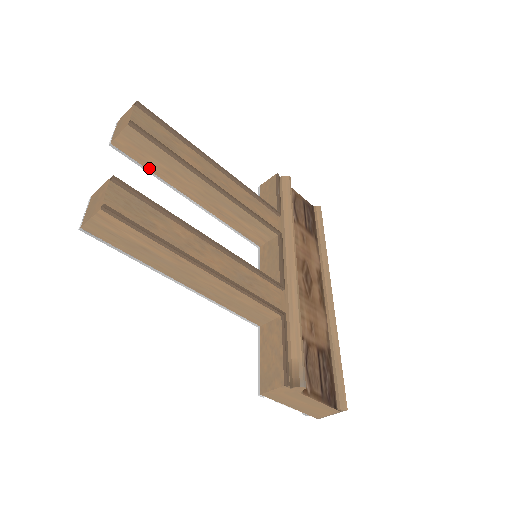
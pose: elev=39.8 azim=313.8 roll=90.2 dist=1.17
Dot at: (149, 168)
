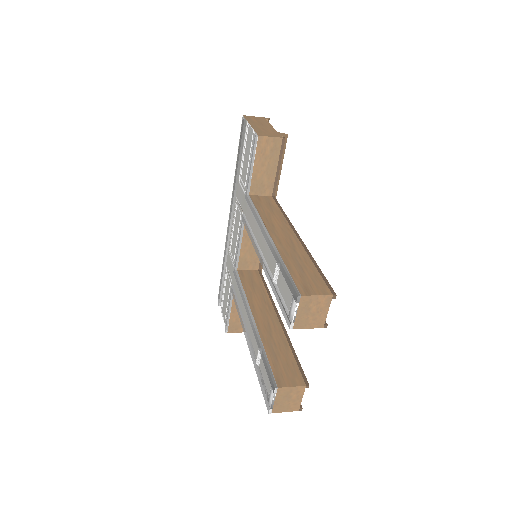
Dot at: occluded
